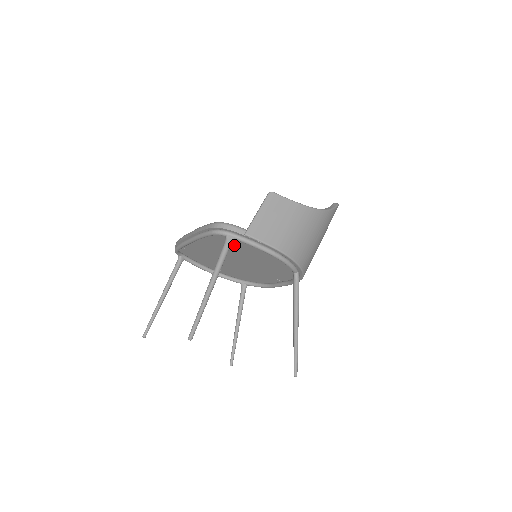
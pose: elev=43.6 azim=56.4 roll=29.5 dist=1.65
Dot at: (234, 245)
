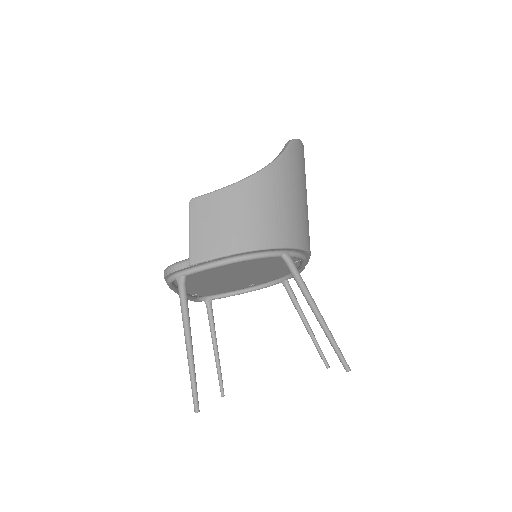
Dot at: (207, 273)
